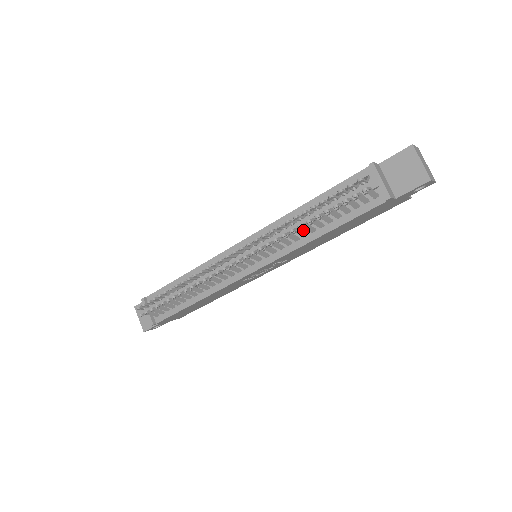
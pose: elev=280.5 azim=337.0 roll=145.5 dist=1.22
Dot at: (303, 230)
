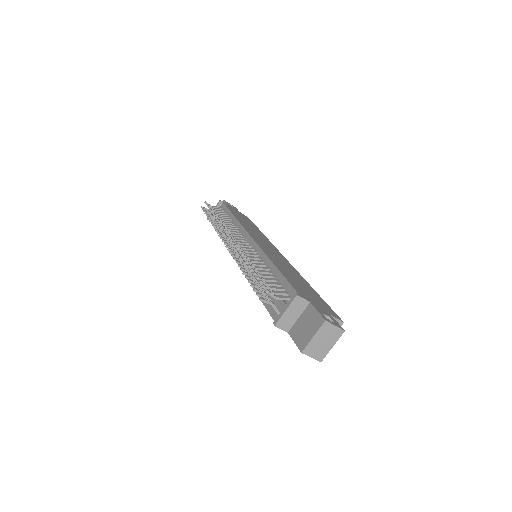
Dot at: occluded
